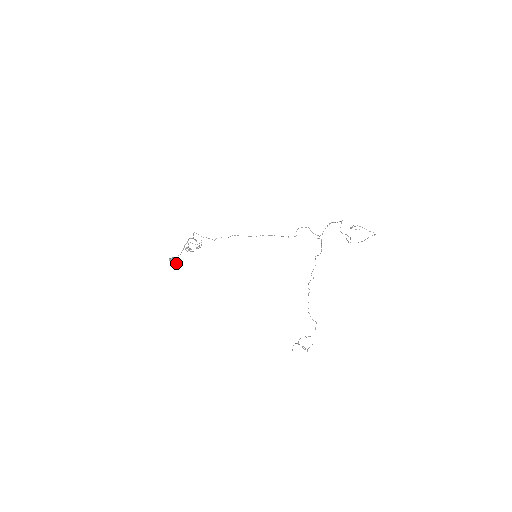
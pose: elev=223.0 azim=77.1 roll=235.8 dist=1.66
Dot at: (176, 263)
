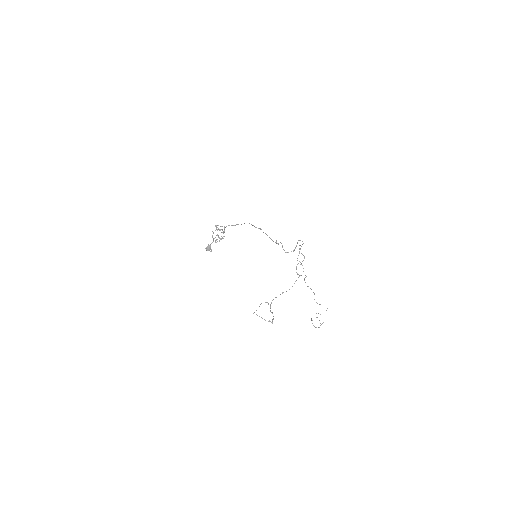
Dot at: (211, 250)
